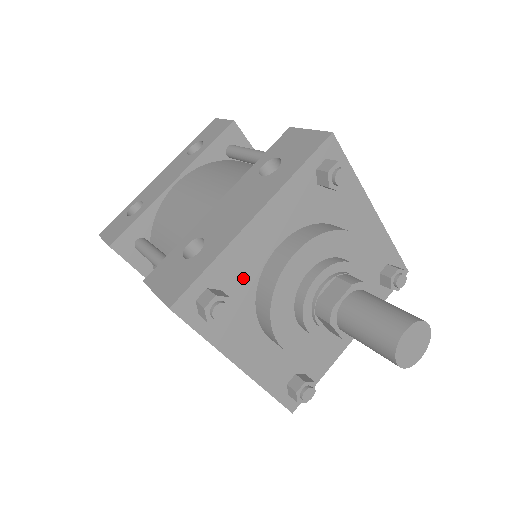
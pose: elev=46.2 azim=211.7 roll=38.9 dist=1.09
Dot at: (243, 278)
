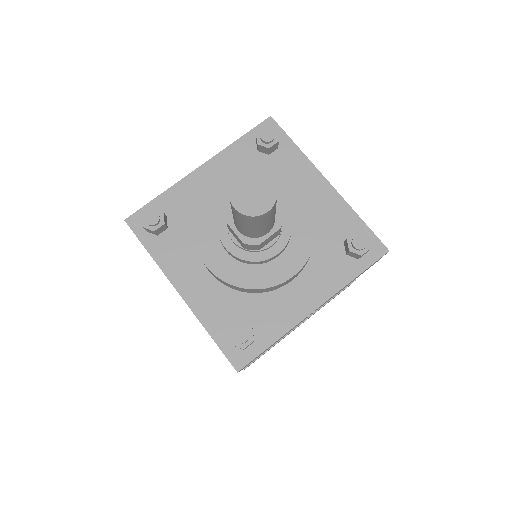
Dot at: (187, 211)
